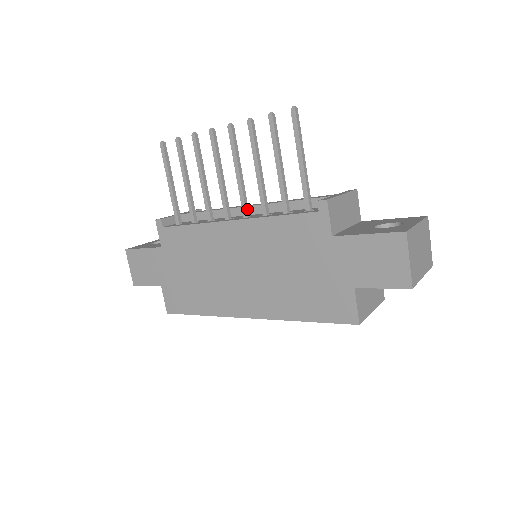
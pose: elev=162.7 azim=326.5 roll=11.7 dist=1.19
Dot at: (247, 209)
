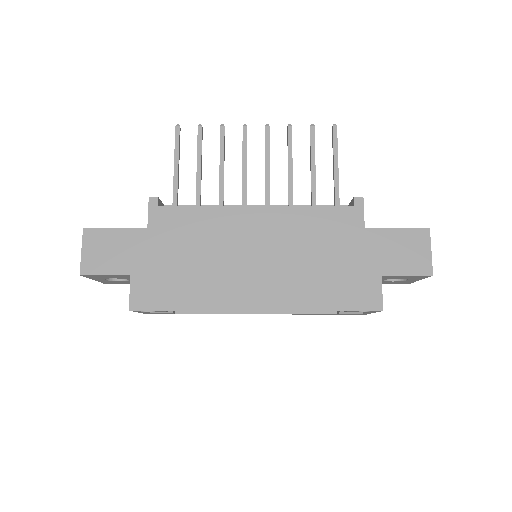
Dot at: (269, 201)
